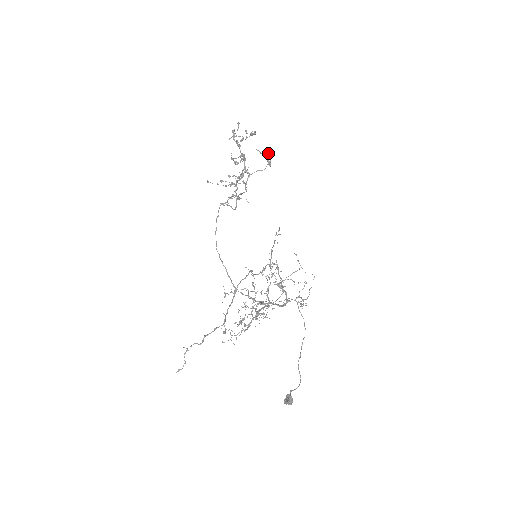
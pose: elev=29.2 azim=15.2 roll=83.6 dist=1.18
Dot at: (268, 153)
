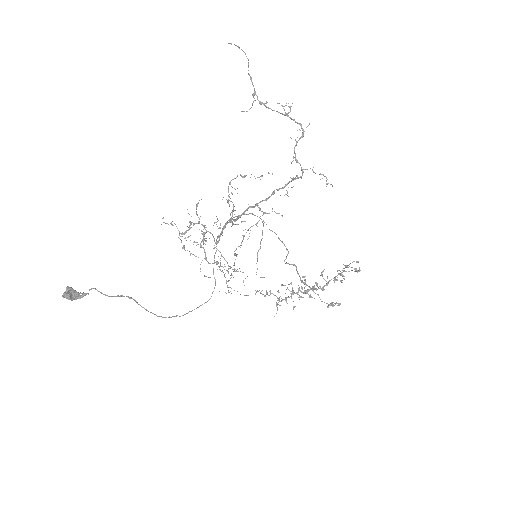
Dot at: (338, 303)
